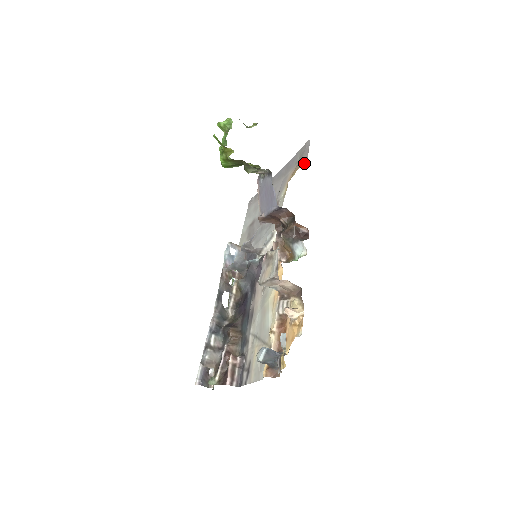
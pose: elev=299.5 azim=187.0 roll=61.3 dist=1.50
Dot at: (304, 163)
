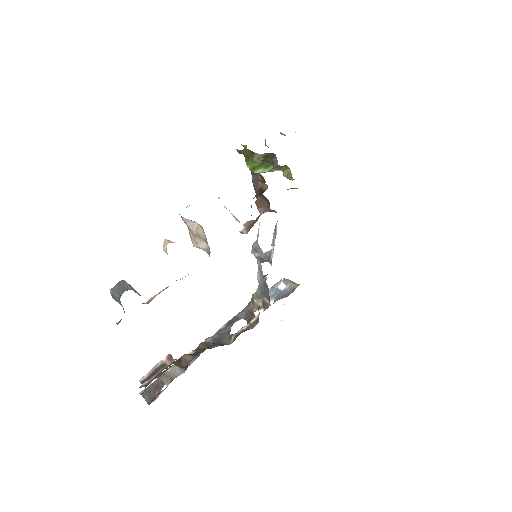
Dot at: occluded
